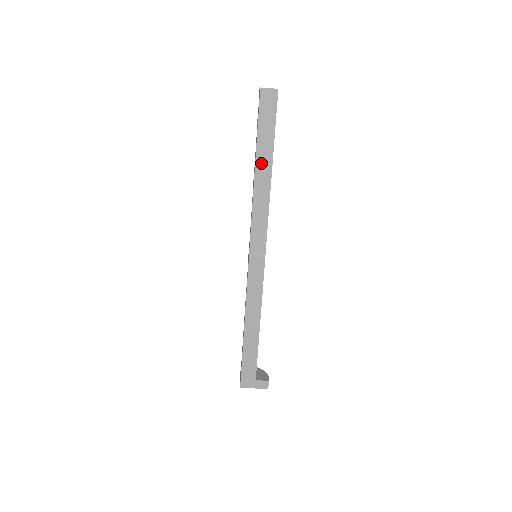
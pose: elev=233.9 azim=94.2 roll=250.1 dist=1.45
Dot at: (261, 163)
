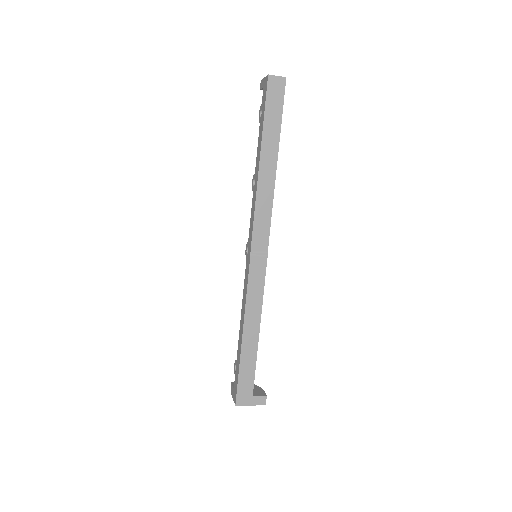
Dot at: (266, 154)
